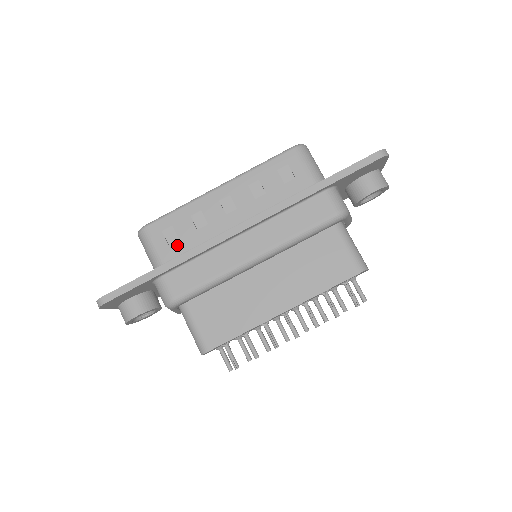
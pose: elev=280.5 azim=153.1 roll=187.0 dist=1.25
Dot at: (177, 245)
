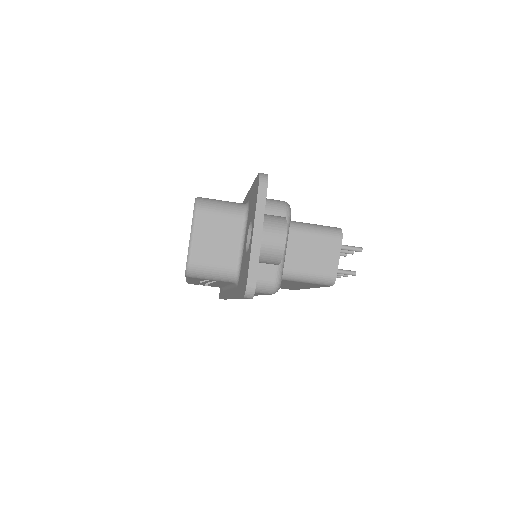
Dot at: (214, 286)
